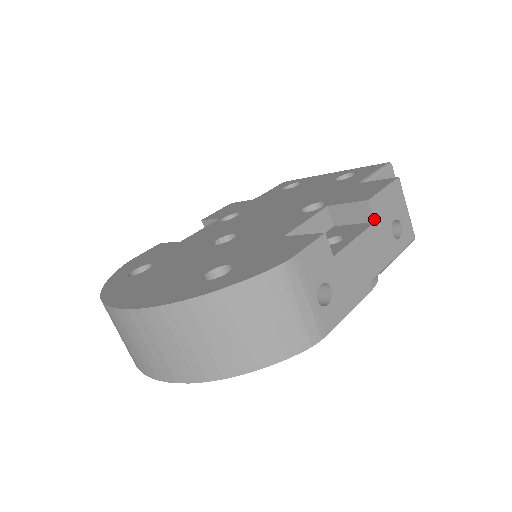
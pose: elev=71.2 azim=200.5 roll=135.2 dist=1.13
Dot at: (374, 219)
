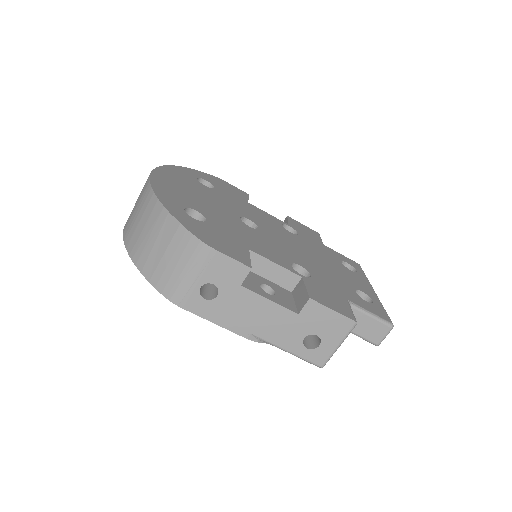
Dot at: (300, 312)
